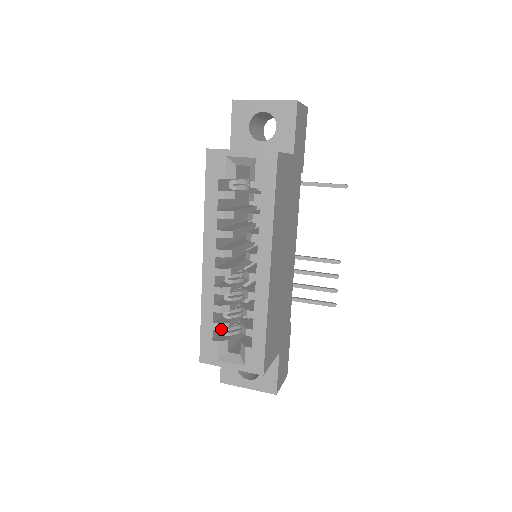
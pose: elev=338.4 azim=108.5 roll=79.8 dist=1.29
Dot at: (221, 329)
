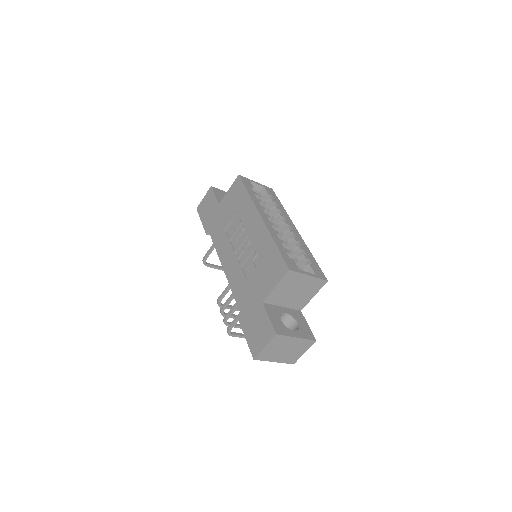
Dot at: occluded
